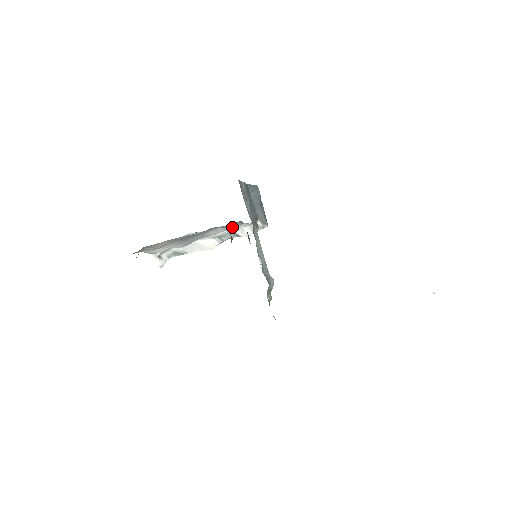
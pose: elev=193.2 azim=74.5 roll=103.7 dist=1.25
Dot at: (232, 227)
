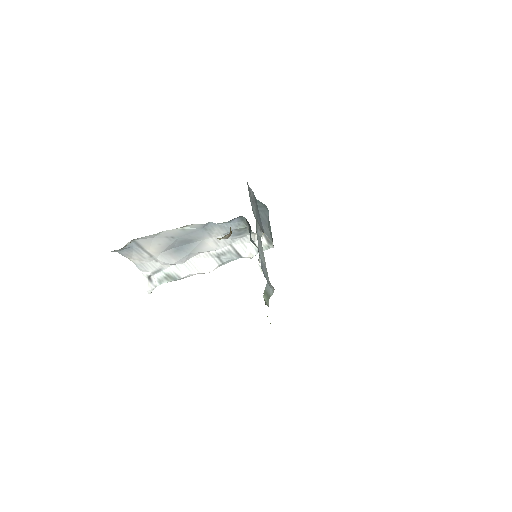
Dot at: (234, 241)
